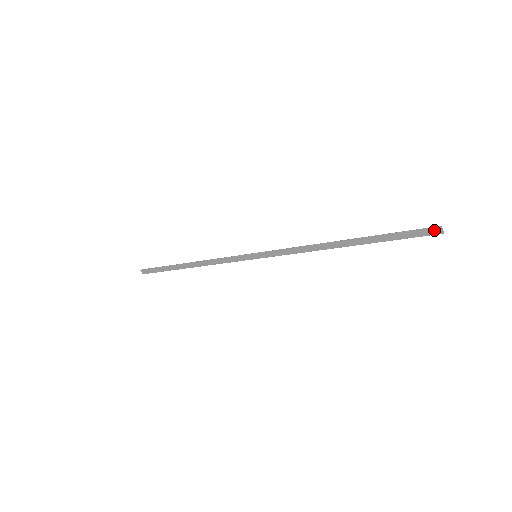
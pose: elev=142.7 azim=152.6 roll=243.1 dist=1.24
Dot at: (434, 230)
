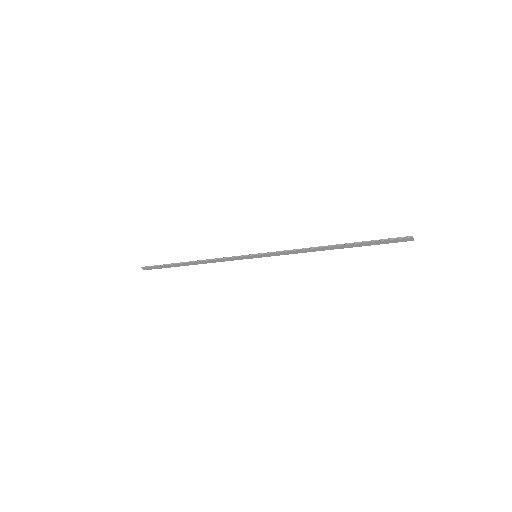
Dot at: (407, 239)
